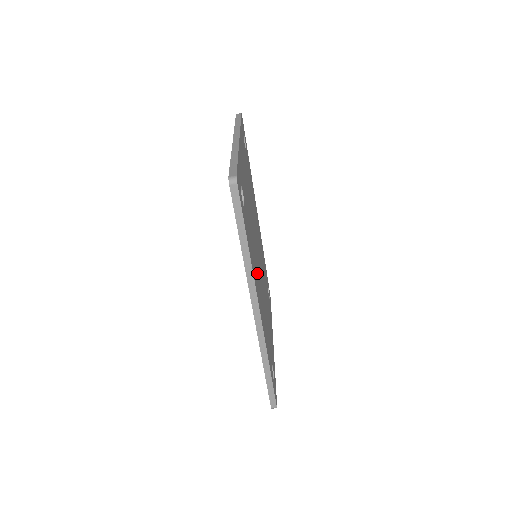
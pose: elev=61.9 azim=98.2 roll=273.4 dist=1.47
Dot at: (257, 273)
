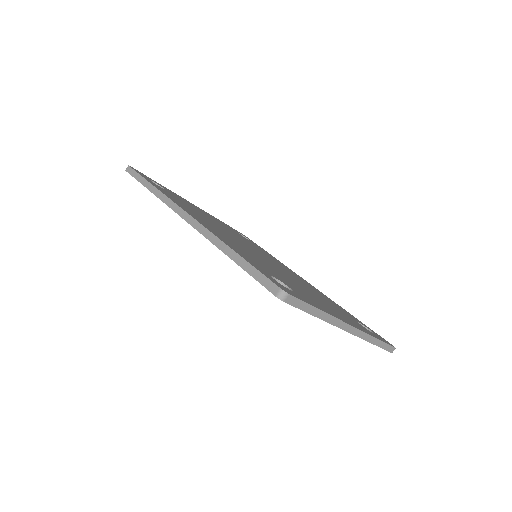
Dot at: occluded
